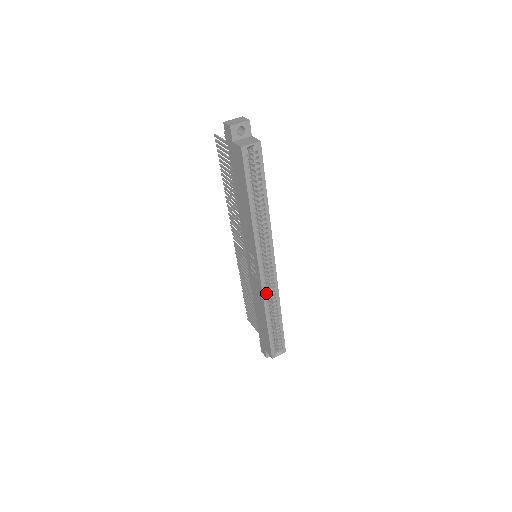
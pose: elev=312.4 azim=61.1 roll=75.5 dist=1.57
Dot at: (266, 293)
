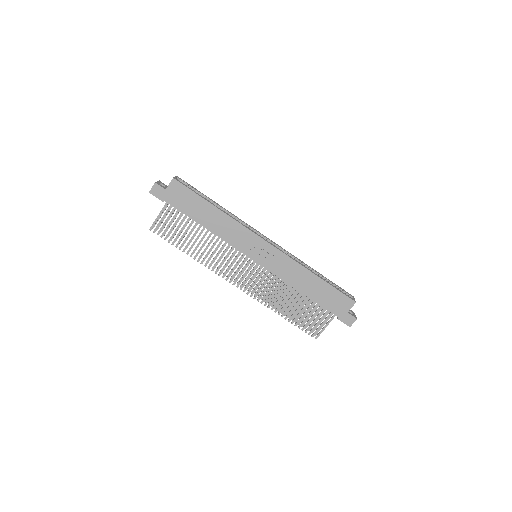
Dot at: (290, 259)
